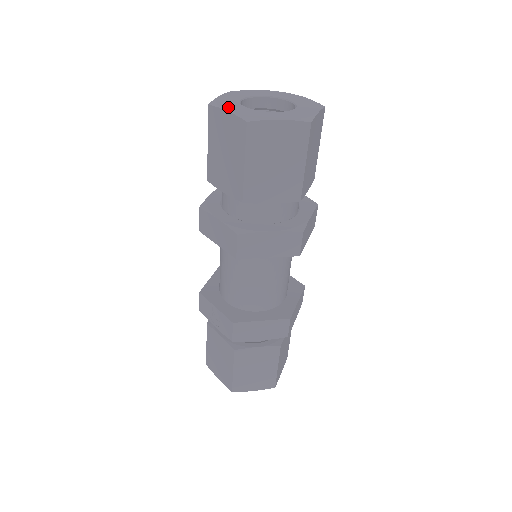
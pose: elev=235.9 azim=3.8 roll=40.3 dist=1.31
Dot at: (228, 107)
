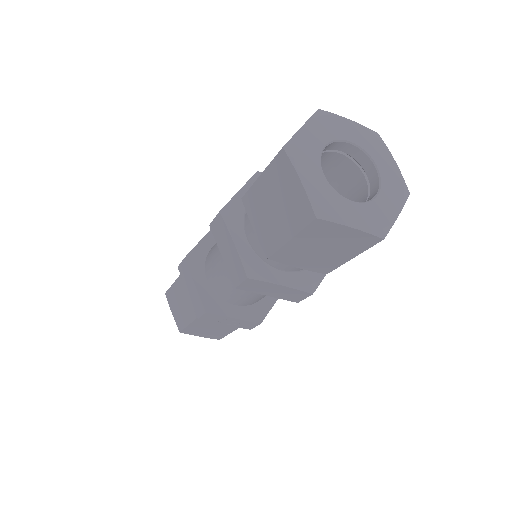
Dot at: (345, 216)
